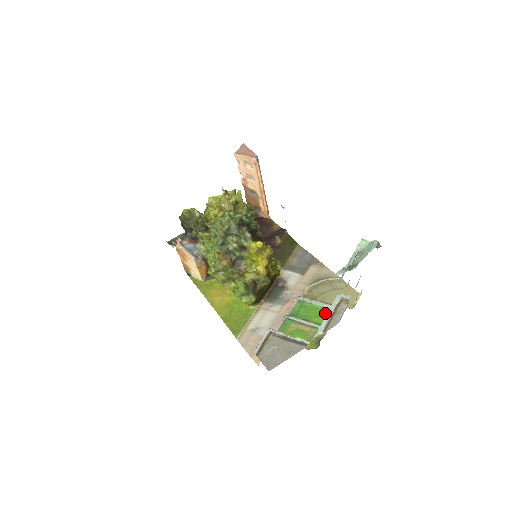
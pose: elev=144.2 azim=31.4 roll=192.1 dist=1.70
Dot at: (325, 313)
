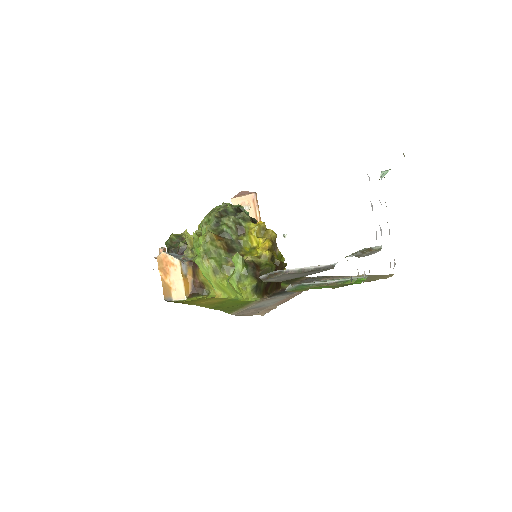
Dot at: occluded
